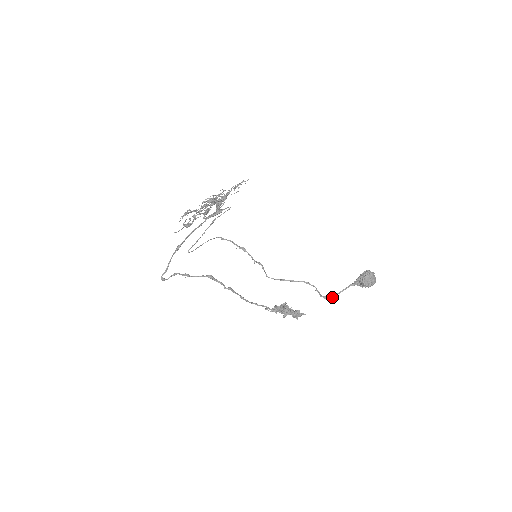
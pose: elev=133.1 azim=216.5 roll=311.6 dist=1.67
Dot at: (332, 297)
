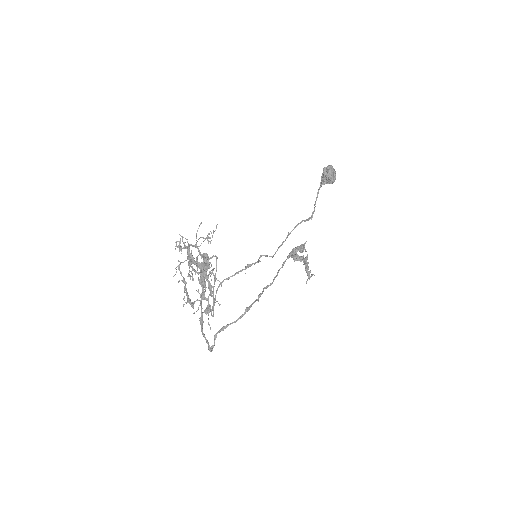
Dot at: (314, 211)
